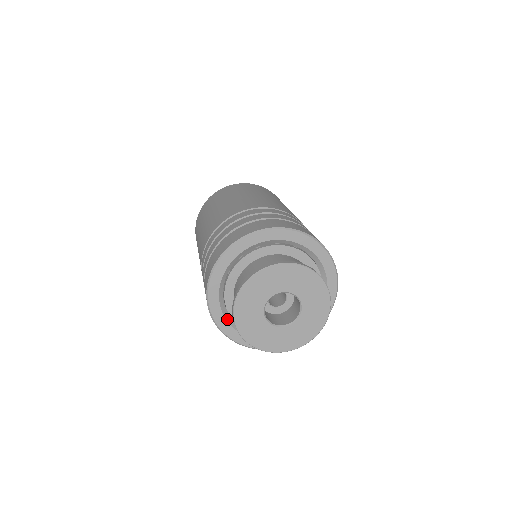
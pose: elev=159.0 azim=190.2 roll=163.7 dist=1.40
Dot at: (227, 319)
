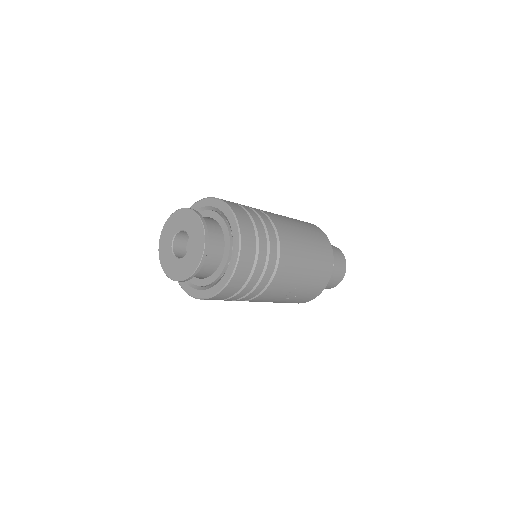
Dot at: occluded
